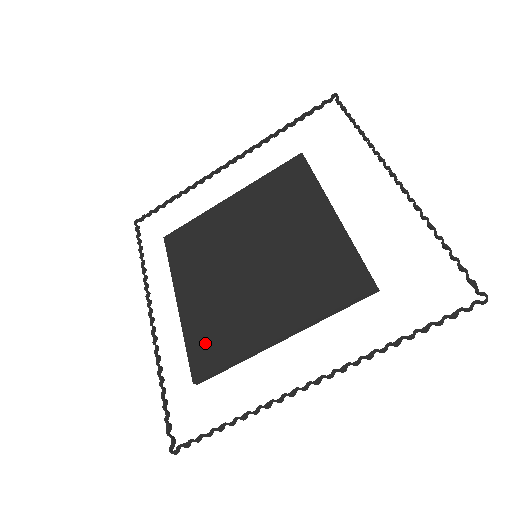
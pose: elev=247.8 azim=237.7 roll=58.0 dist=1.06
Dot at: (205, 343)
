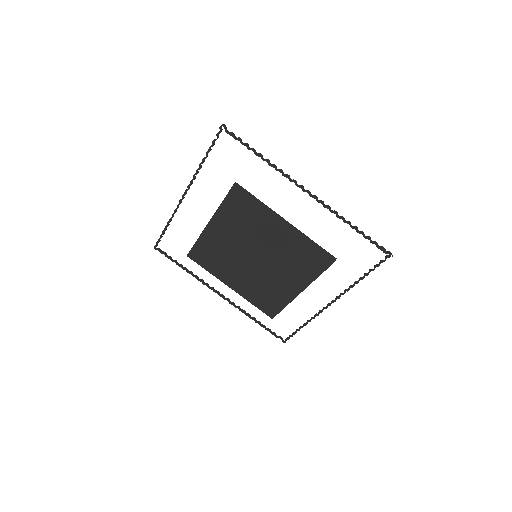
Dot at: (264, 303)
